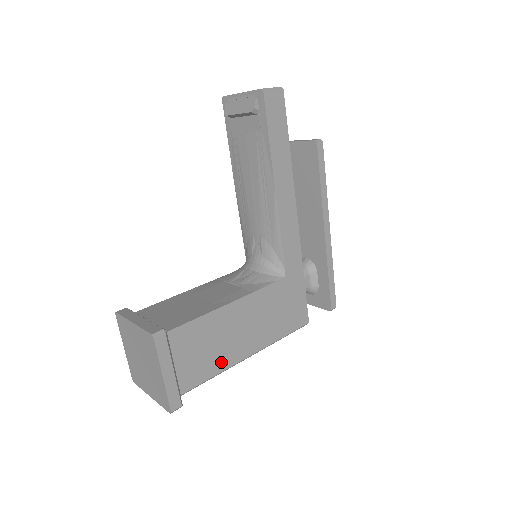
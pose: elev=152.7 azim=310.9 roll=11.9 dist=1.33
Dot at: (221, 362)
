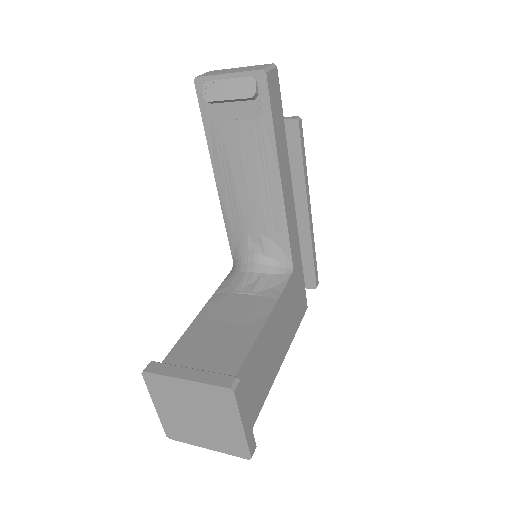
Dot at: (268, 382)
